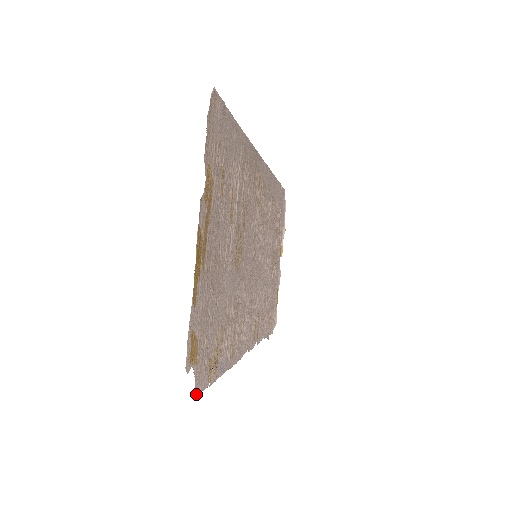
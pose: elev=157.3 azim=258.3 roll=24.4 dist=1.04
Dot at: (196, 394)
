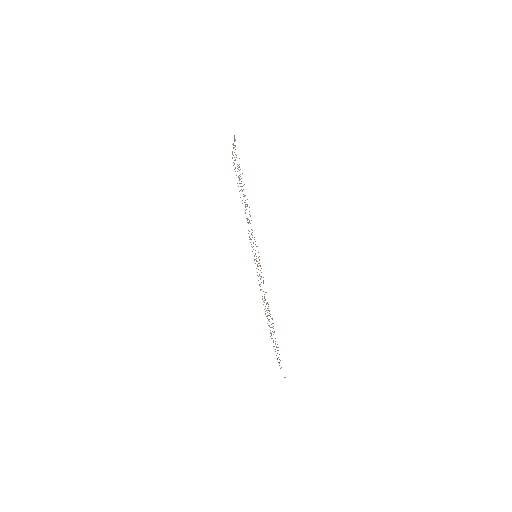
Dot at: occluded
